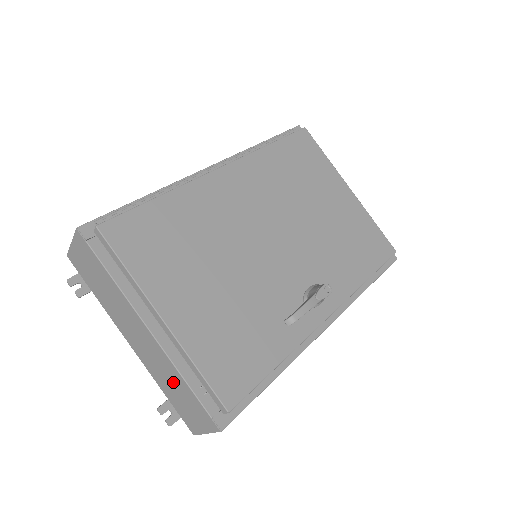
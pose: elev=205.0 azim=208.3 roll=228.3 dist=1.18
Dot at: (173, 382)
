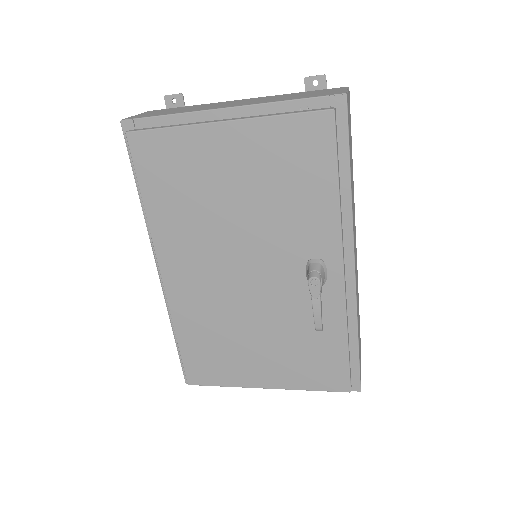
Dot at: occluded
